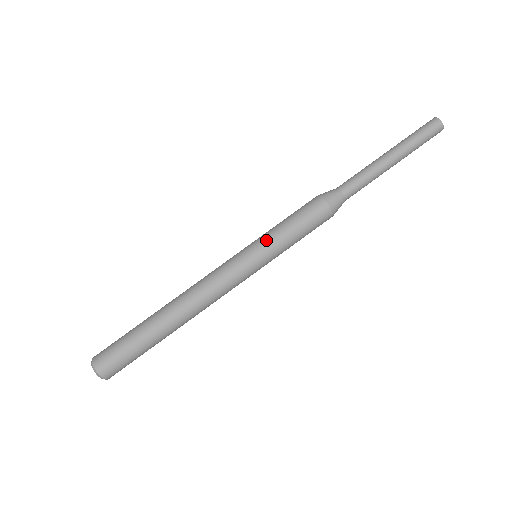
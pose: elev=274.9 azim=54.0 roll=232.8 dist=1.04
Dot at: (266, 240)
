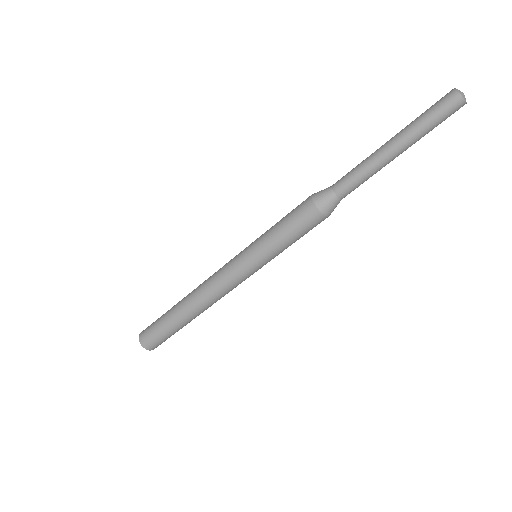
Dot at: (272, 258)
